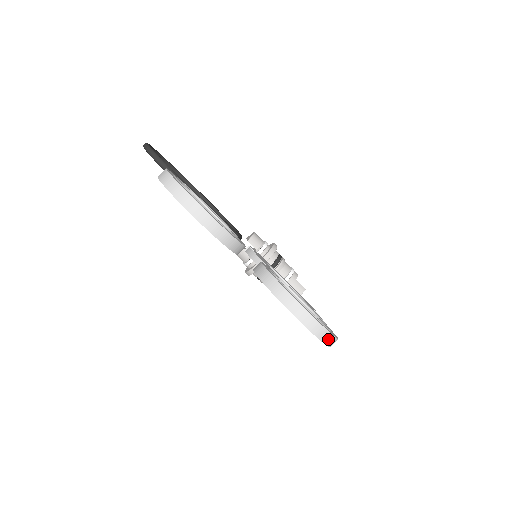
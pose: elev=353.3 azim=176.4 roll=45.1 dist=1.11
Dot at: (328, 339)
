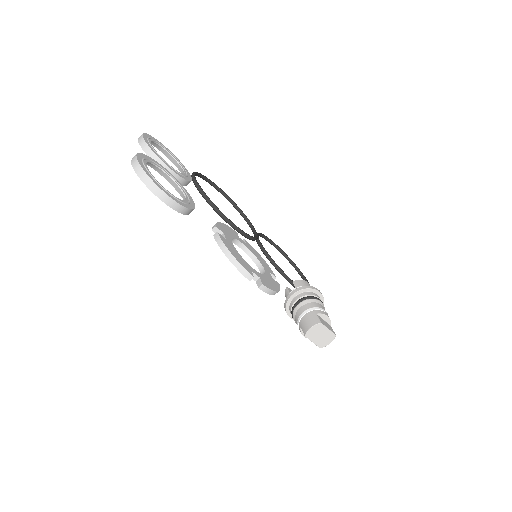
Dot at: (141, 173)
